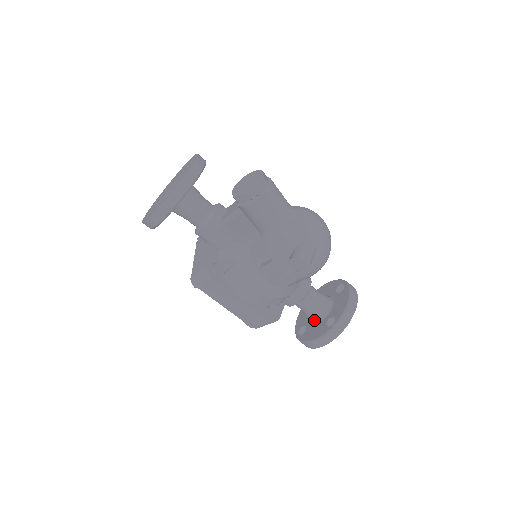
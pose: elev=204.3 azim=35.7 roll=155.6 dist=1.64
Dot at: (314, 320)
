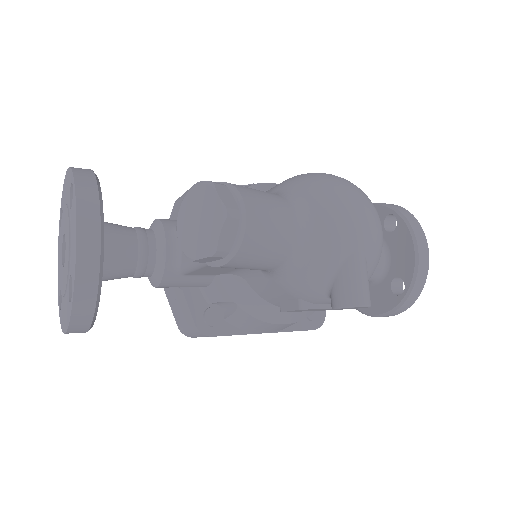
Dot at: occluded
